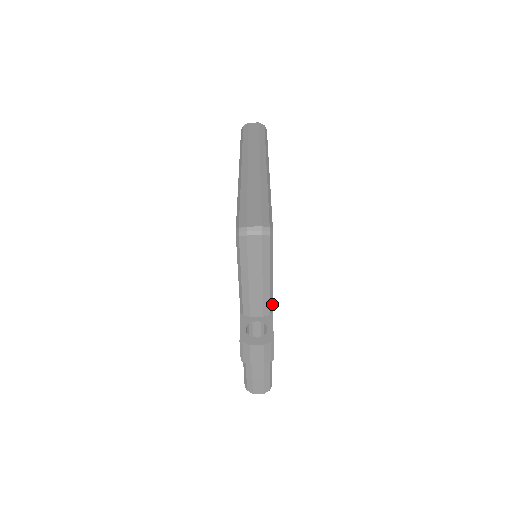
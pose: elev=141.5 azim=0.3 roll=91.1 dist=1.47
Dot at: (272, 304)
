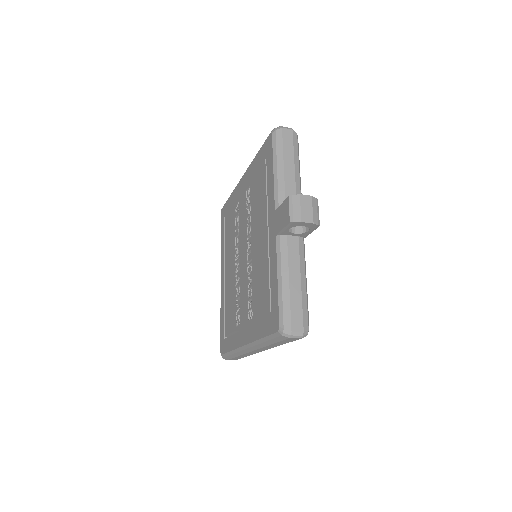
Dot at: occluded
